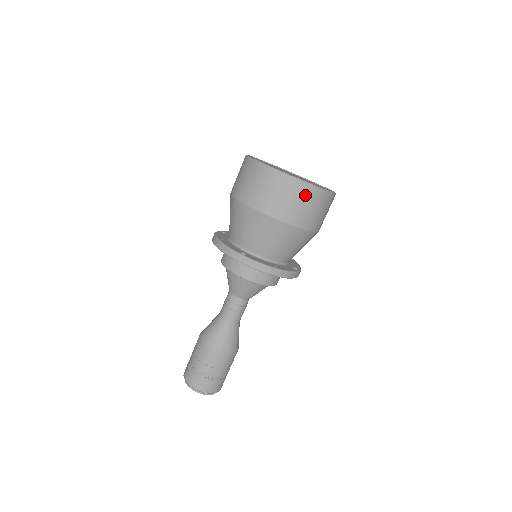
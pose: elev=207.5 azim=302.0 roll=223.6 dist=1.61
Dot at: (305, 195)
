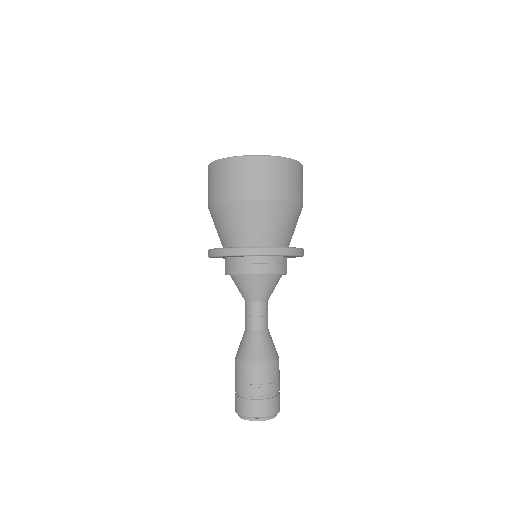
Dot at: (249, 167)
